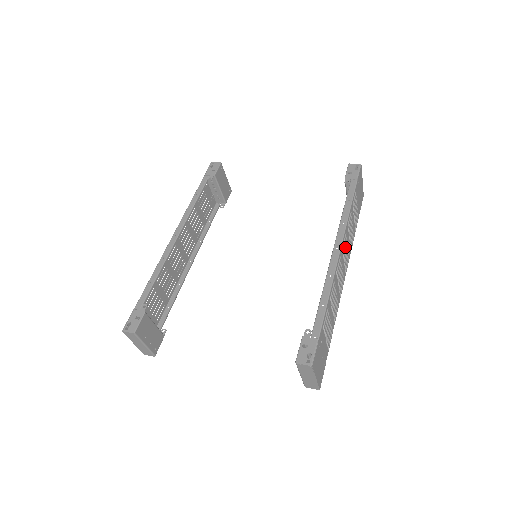
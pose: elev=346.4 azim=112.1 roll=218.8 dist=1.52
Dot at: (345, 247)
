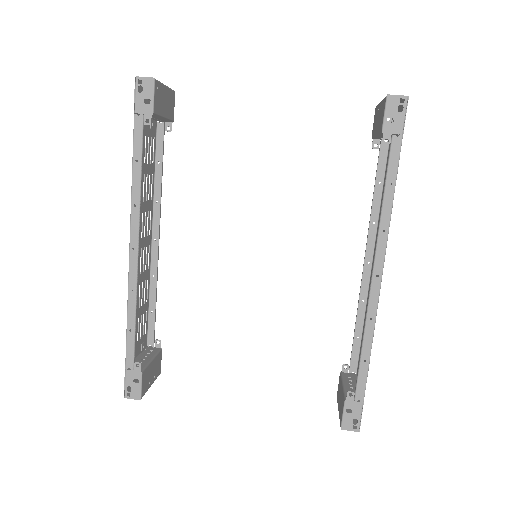
Dot at: occluded
